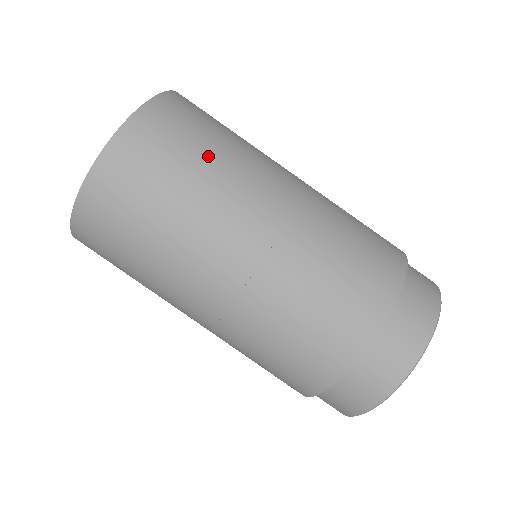
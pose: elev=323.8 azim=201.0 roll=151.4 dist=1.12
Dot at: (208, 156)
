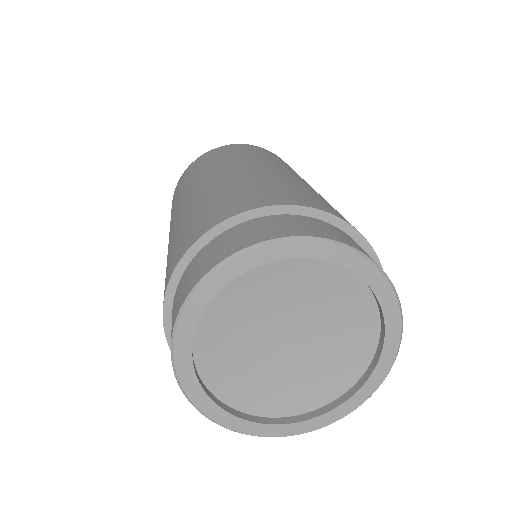
Dot at: (232, 155)
